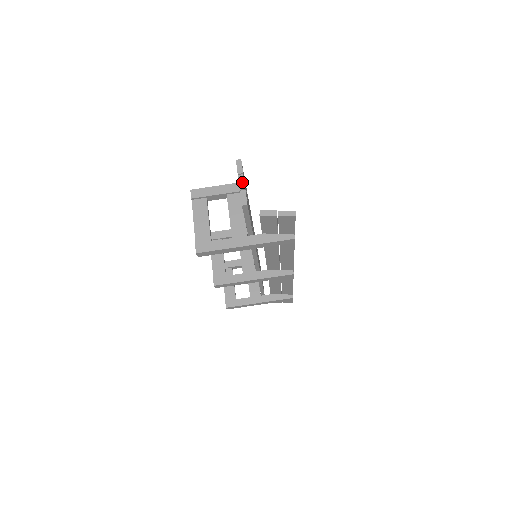
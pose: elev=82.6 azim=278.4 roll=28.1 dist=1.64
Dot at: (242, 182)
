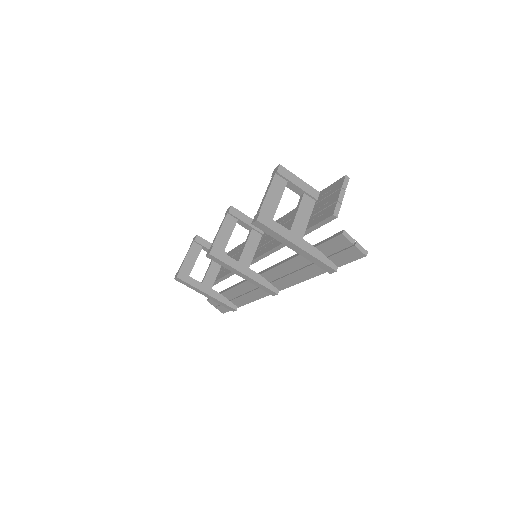
Dot at: (342, 196)
